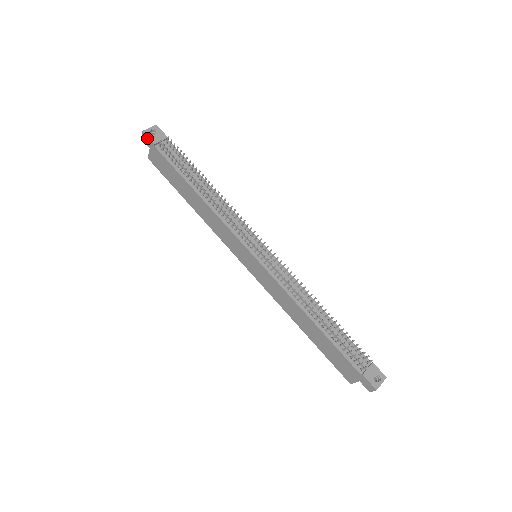
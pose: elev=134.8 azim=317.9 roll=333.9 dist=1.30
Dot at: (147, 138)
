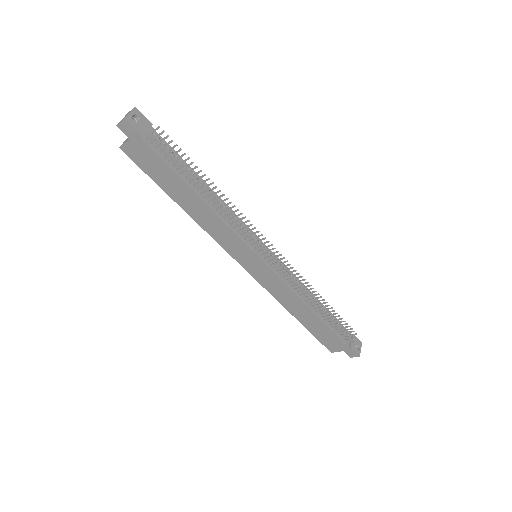
Dot at: (130, 128)
